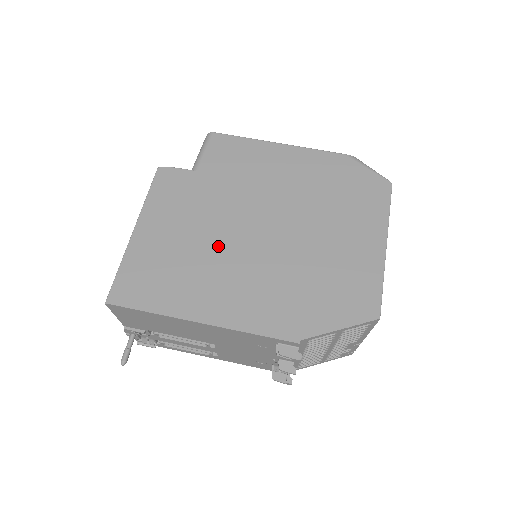
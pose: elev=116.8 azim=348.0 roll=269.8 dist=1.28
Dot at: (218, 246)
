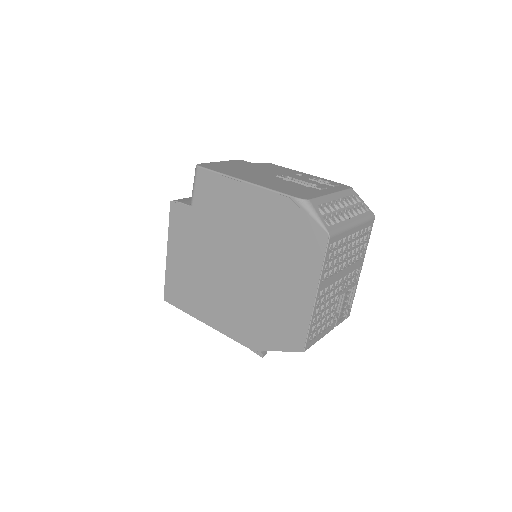
Dot at: (210, 274)
